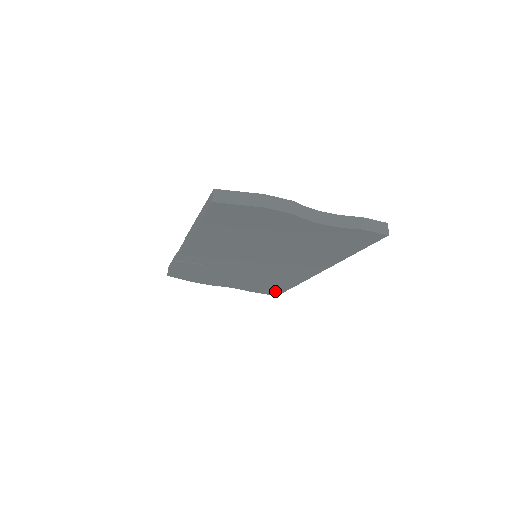
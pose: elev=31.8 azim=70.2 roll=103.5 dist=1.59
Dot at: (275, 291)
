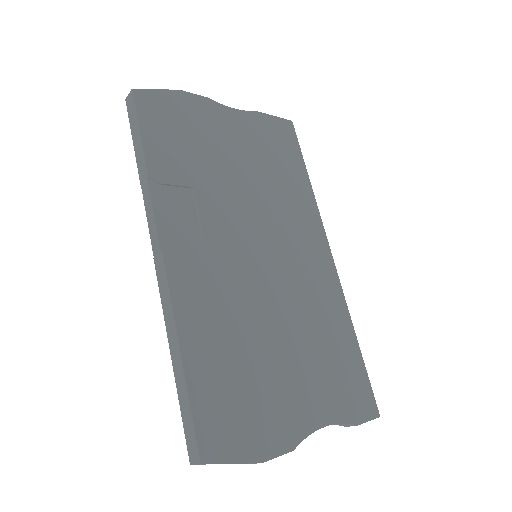
Dot at: occluded
